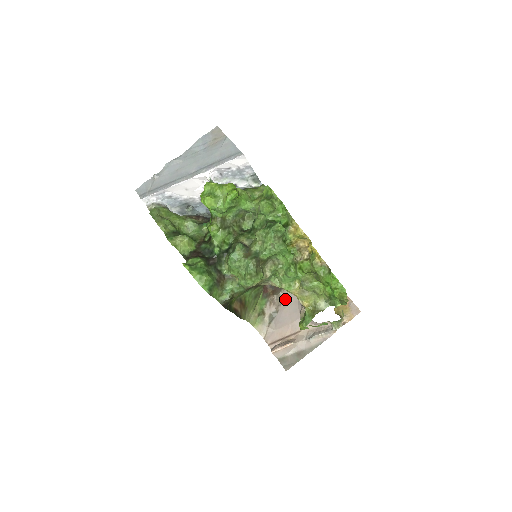
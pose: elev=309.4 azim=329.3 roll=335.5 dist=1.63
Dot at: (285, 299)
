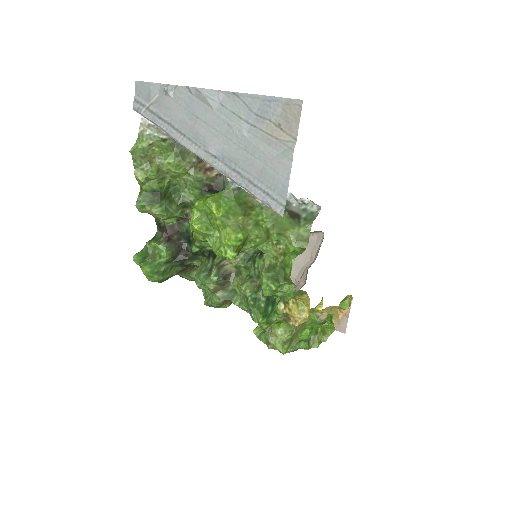
Dot at: occluded
